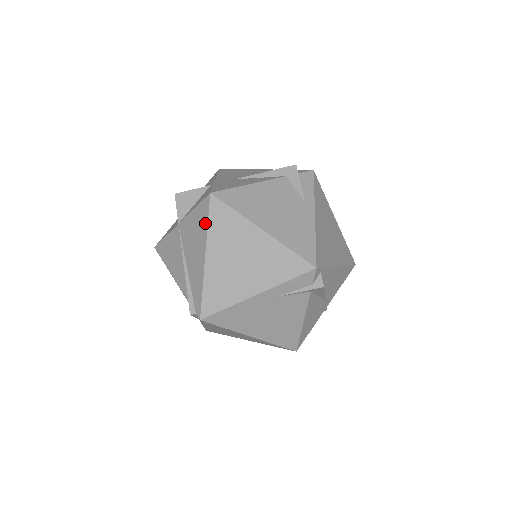
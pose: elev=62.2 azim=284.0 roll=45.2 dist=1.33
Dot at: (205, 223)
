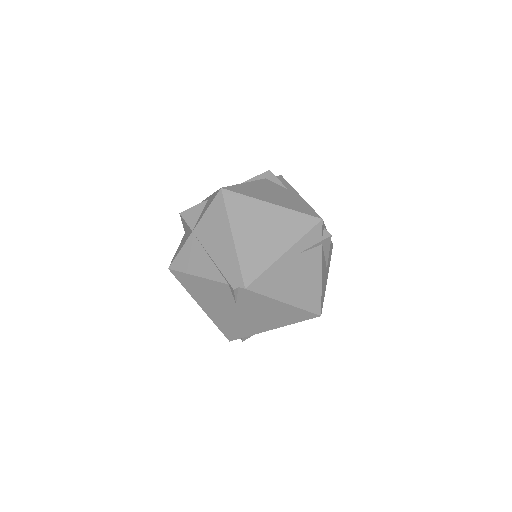
Dot at: (223, 212)
